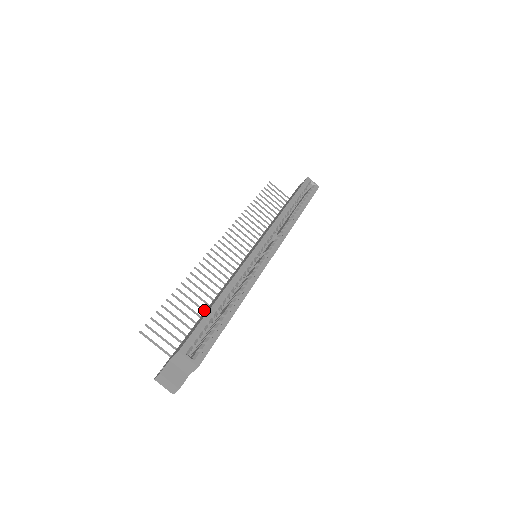
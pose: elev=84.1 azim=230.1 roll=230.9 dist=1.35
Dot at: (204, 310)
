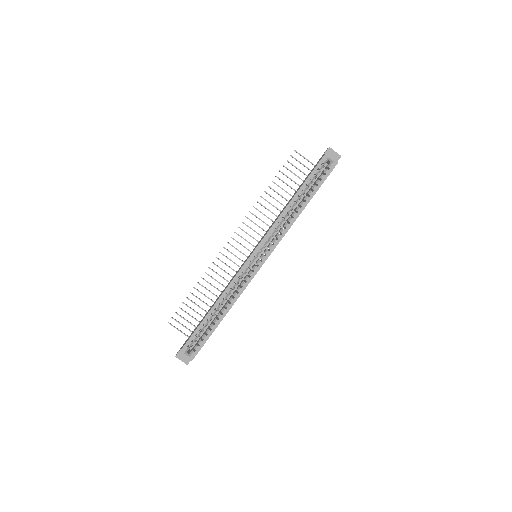
Dot at: occluded
